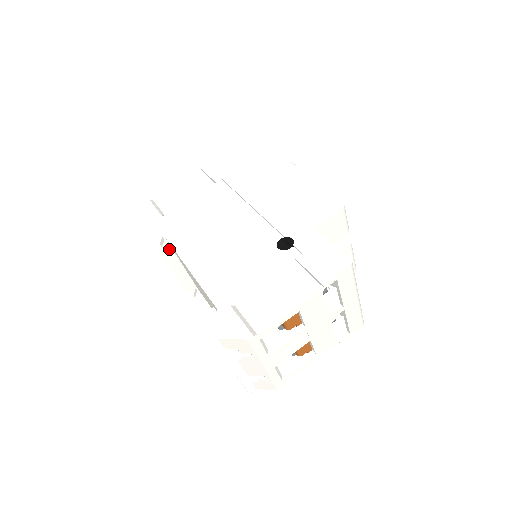
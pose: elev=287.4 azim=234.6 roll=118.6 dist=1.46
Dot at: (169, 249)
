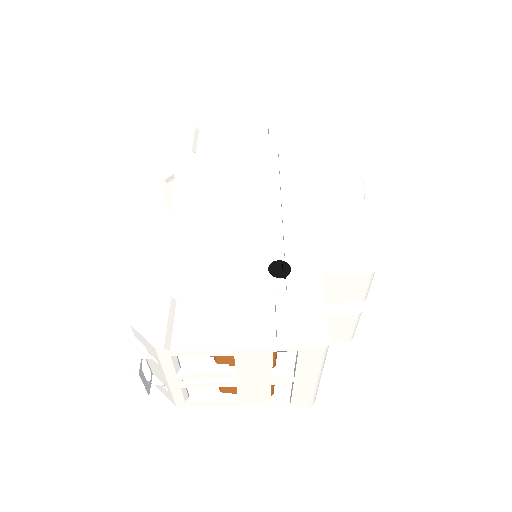
Dot at: occluded
